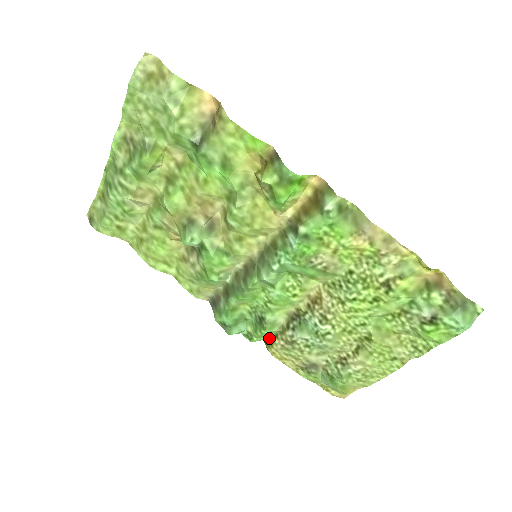
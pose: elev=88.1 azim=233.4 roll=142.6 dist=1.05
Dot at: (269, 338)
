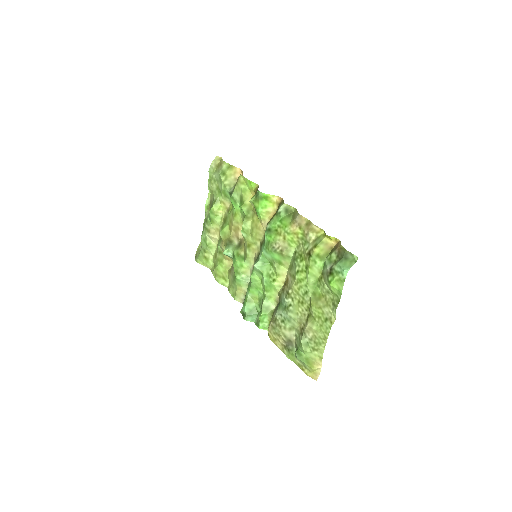
Dot at: occluded
